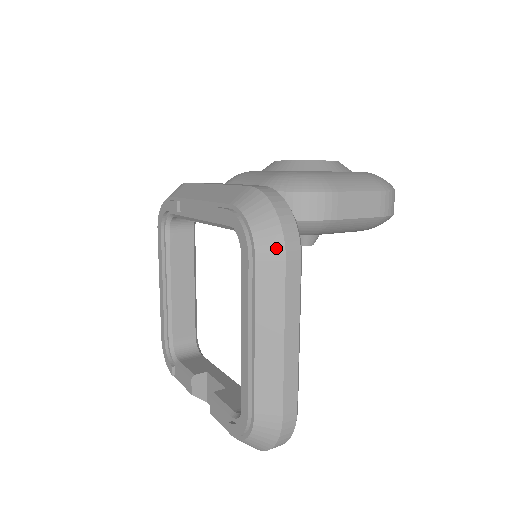
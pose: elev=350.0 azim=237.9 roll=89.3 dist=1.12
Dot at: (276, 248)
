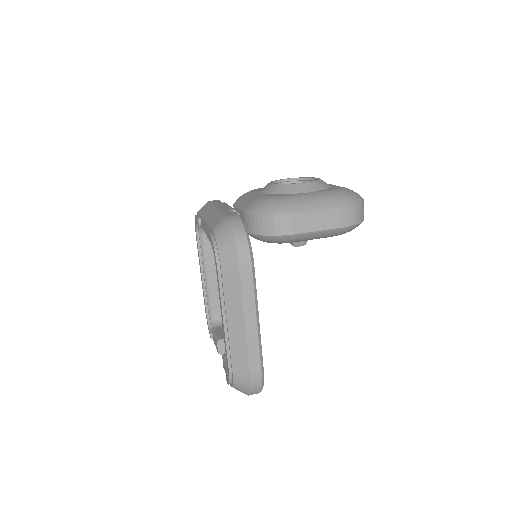
Dot at: (233, 263)
